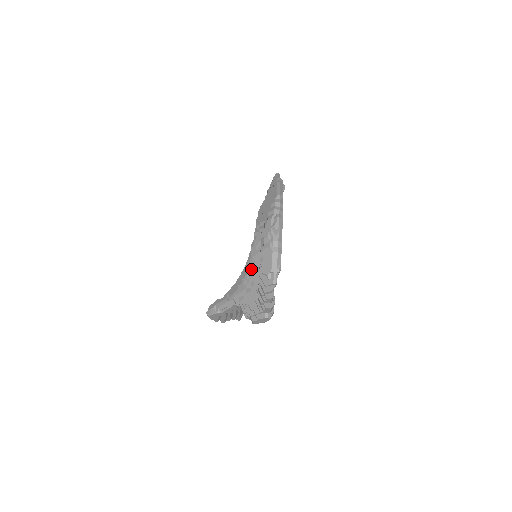
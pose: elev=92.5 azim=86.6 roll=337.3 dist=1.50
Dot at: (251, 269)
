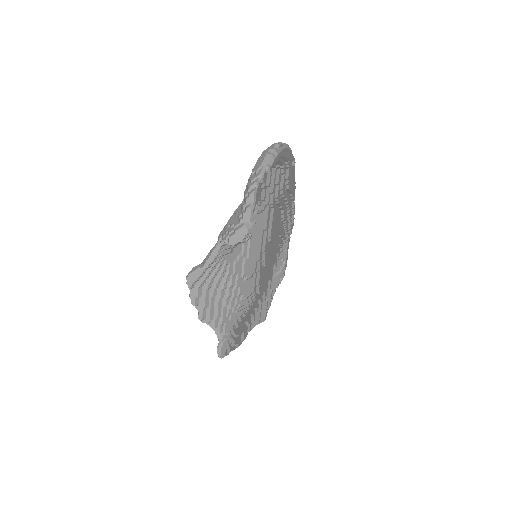
Dot at: occluded
